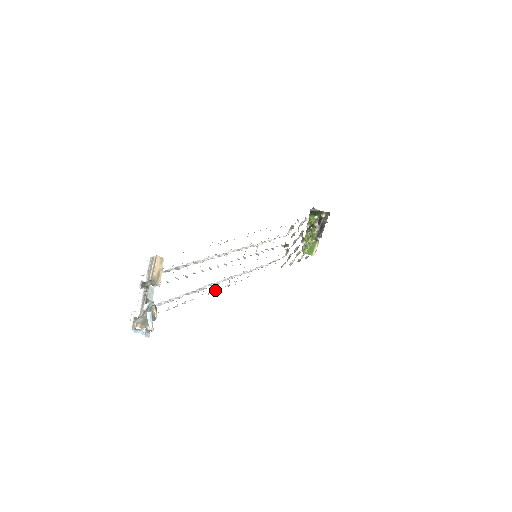
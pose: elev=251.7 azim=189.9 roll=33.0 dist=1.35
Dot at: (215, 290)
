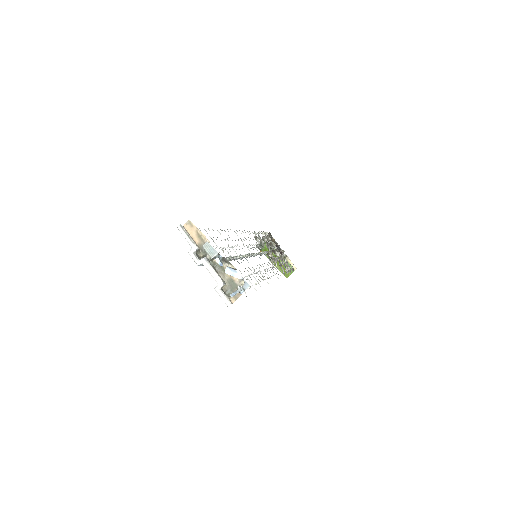
Dot at: occluded
